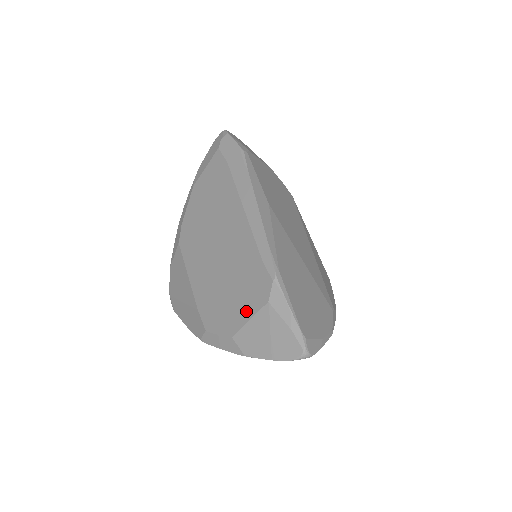
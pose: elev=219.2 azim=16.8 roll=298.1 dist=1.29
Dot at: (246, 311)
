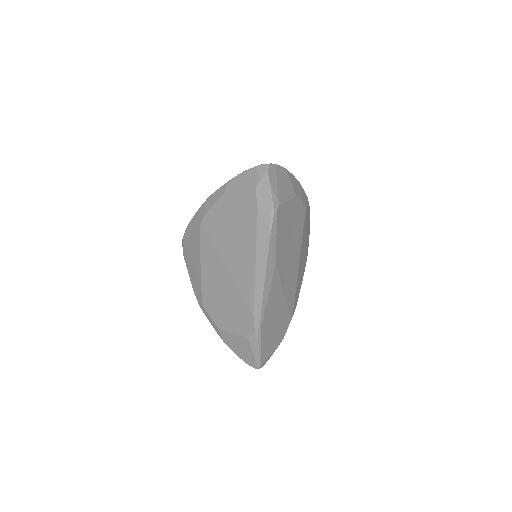
Dot at: (232, 327)
